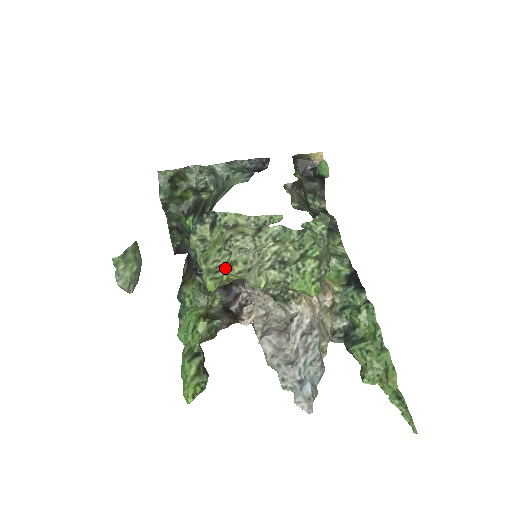
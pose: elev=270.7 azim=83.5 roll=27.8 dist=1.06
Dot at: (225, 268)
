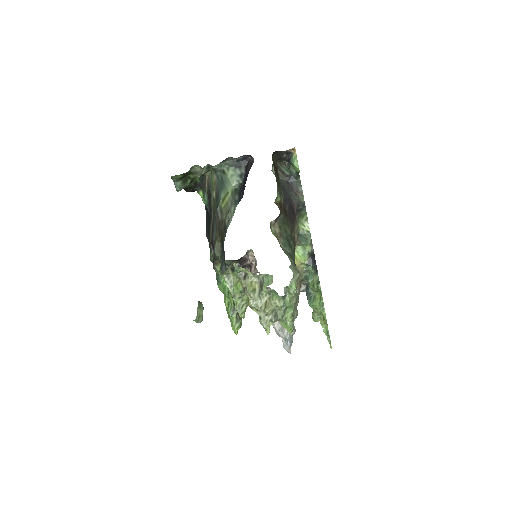
Dot at: (246, 304)
